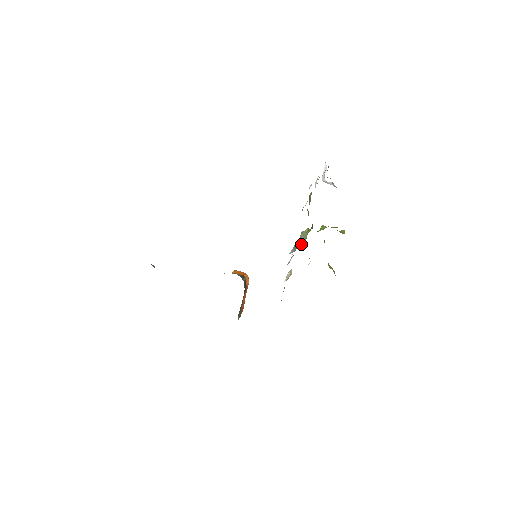
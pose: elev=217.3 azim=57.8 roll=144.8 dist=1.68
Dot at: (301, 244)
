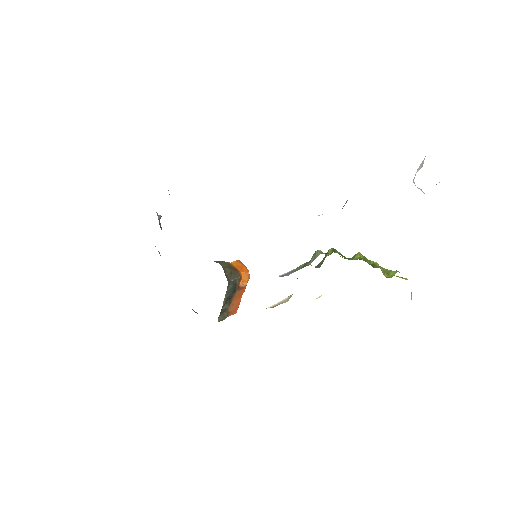
Dot at: (315, 267)
